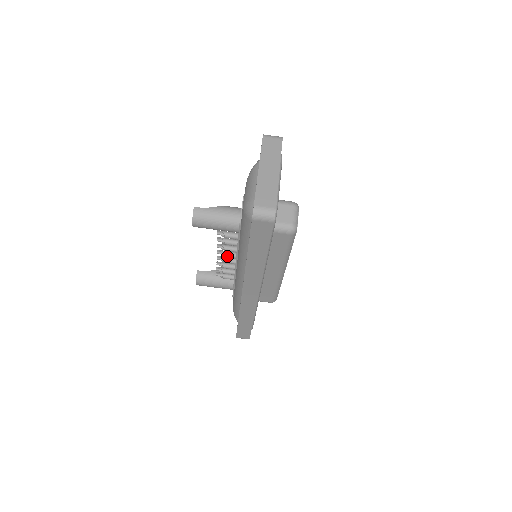
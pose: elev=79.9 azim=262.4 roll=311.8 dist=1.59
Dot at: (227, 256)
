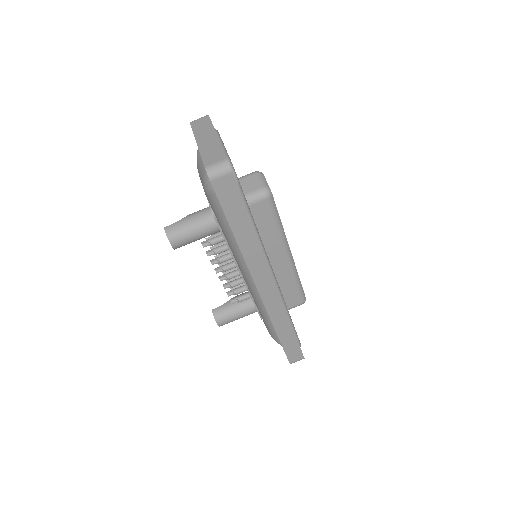
Dot at: (227, 269)
